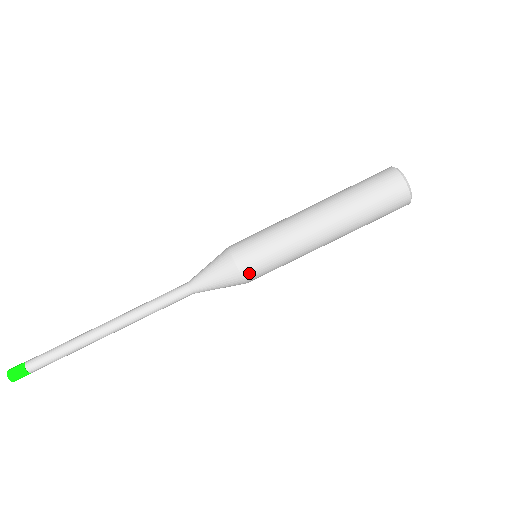
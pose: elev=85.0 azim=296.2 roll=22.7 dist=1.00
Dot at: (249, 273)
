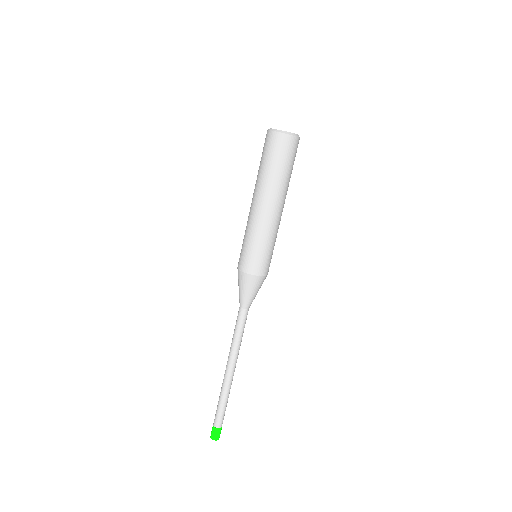
Dot at: (261, 270)
